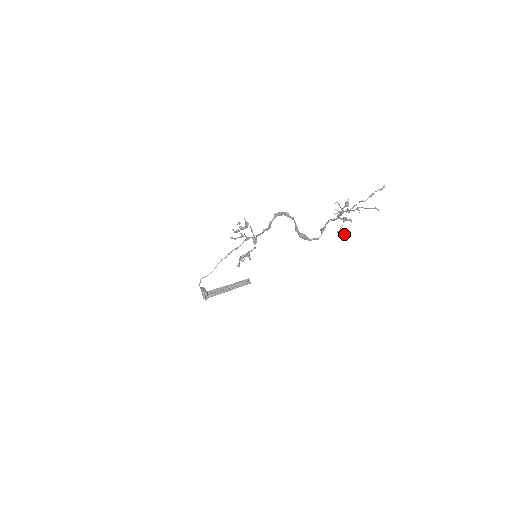
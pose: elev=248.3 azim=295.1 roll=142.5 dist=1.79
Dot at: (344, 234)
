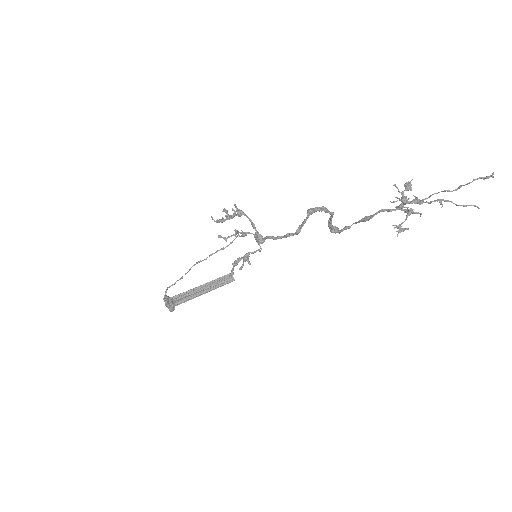
Dot at: (404, 230)
